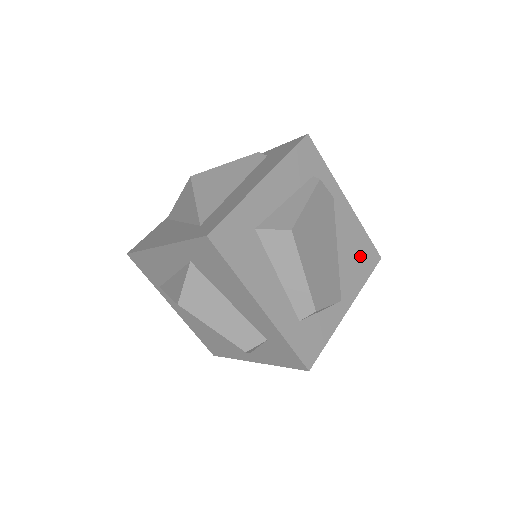
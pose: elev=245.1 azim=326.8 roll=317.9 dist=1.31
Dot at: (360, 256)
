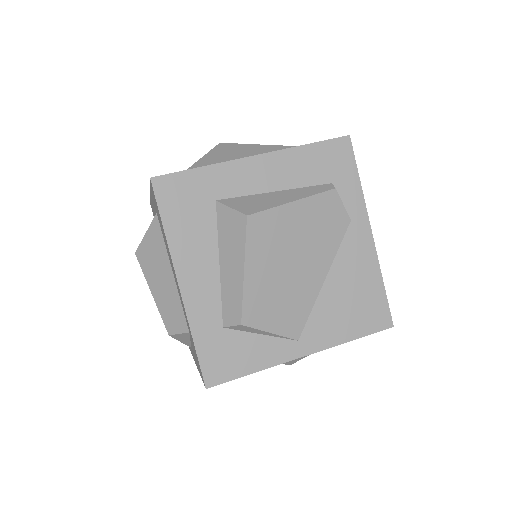
Dot at: (358, 306)
